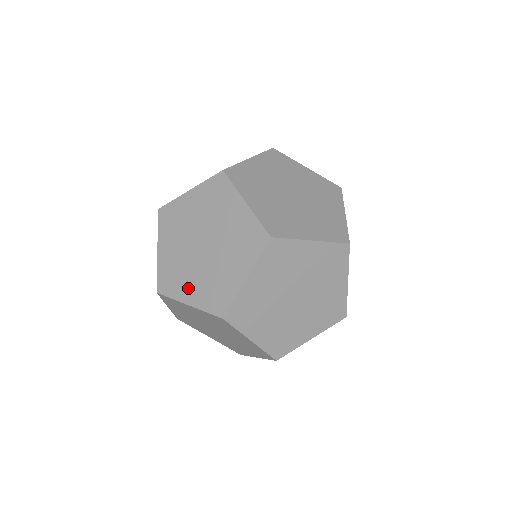
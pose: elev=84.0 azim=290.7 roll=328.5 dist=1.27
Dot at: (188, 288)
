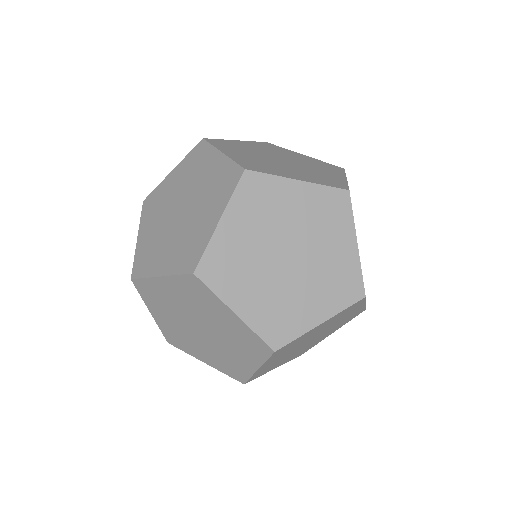
Dot at: (308, 310)
